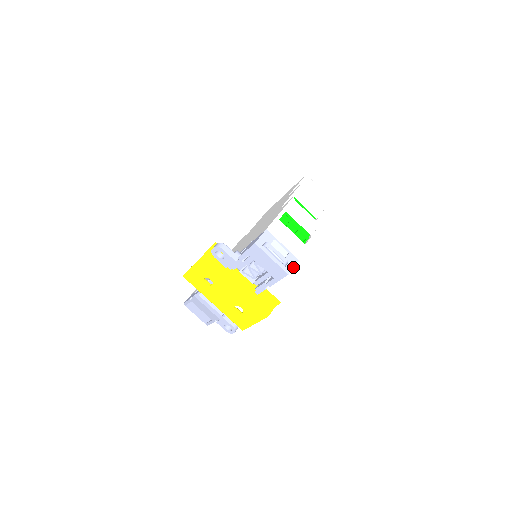
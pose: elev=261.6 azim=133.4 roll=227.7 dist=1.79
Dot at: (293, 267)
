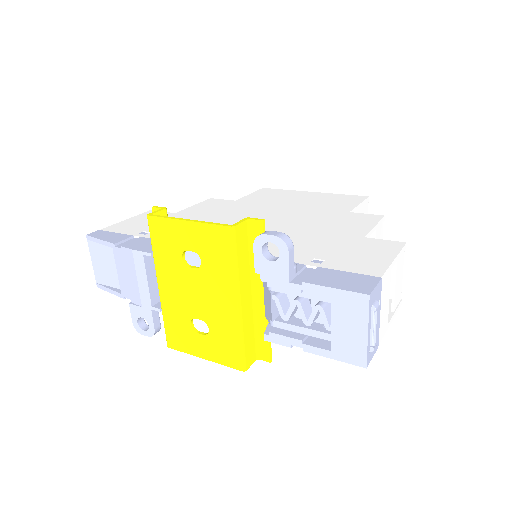
Dot at: (372, 357)
